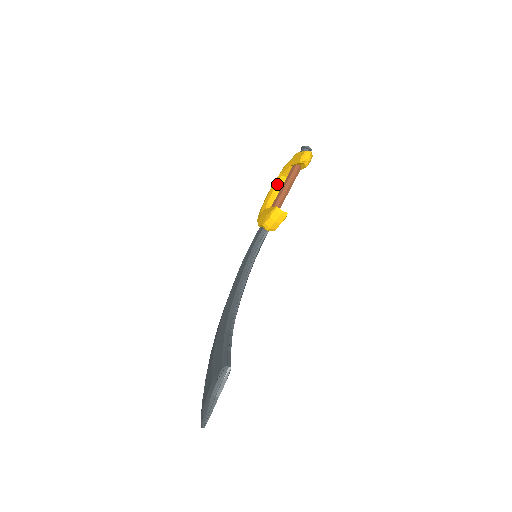
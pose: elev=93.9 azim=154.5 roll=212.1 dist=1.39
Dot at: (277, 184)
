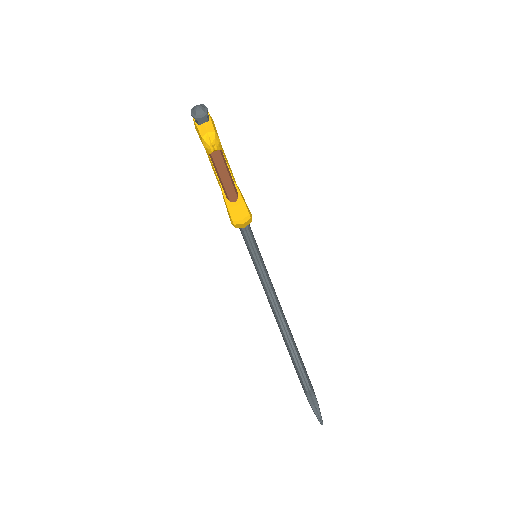
Dot at: occluded
